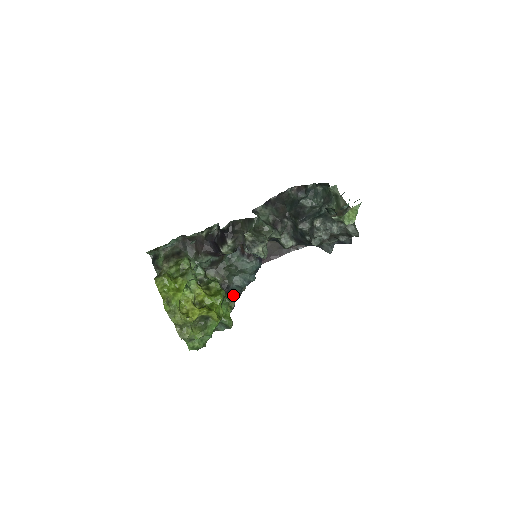
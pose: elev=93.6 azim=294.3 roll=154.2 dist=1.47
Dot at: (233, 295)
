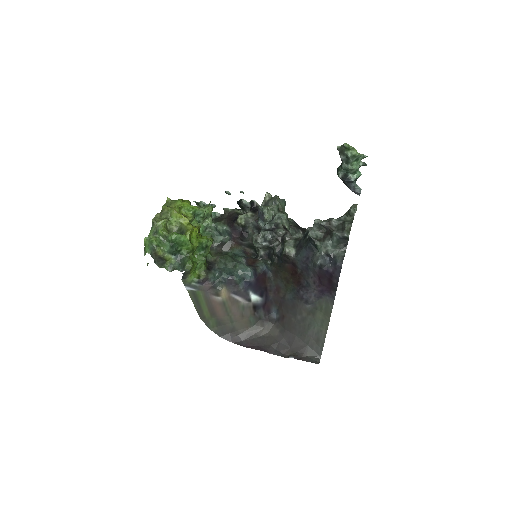
Dot at: (210, 274)
